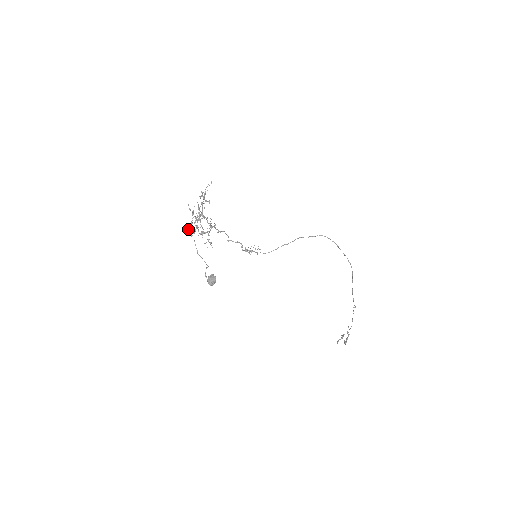
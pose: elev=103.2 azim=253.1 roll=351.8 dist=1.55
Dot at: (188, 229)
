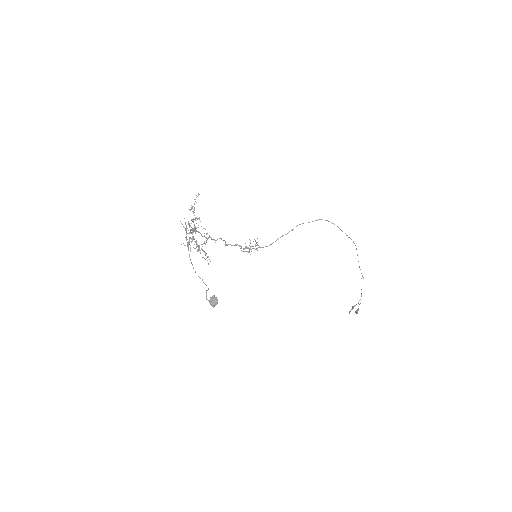
Dot at: (184, 245)
